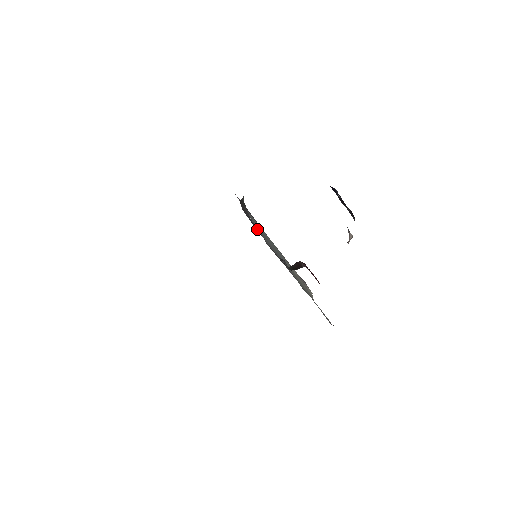
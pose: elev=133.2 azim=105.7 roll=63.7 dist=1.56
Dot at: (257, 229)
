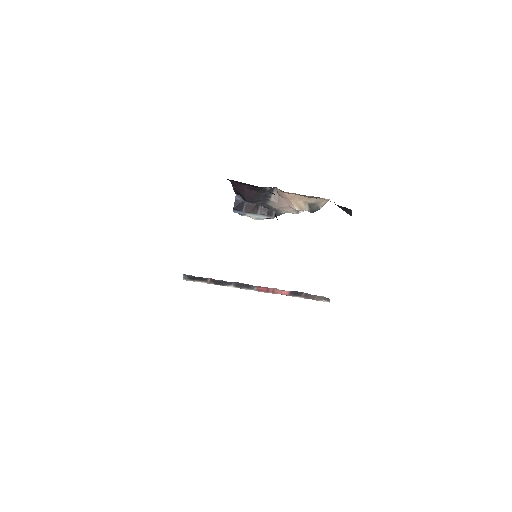
Dot at: occluded
